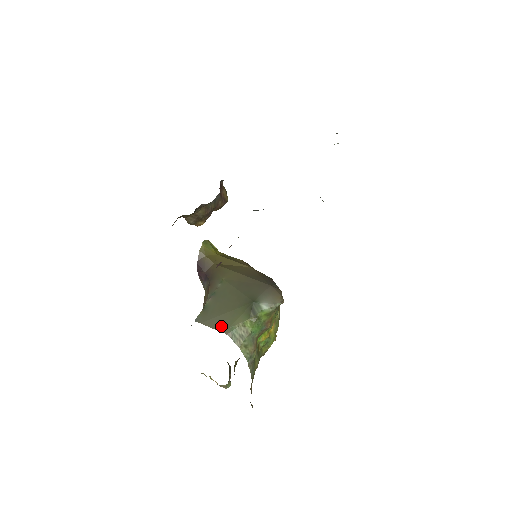
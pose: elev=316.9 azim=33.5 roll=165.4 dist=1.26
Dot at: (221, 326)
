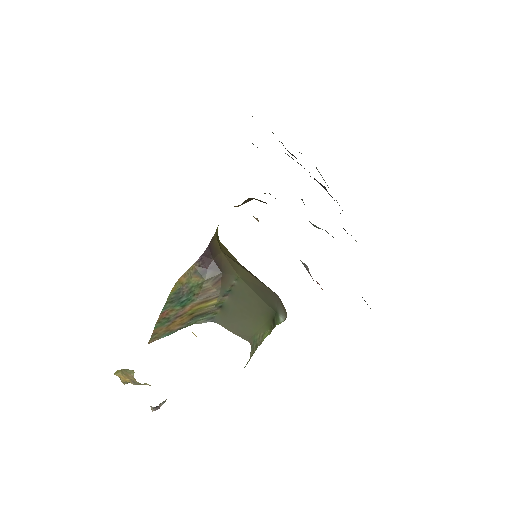
Dot at: (244, 333)
